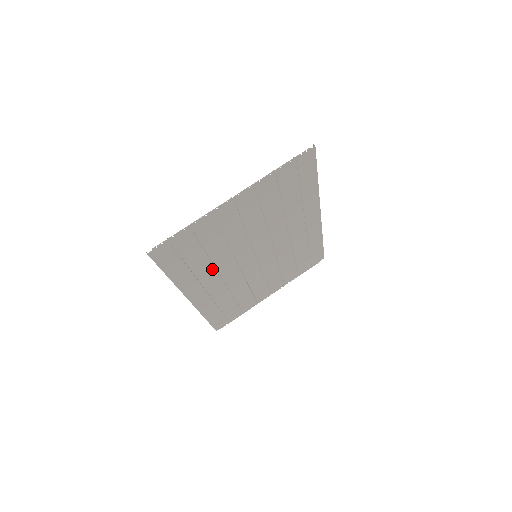
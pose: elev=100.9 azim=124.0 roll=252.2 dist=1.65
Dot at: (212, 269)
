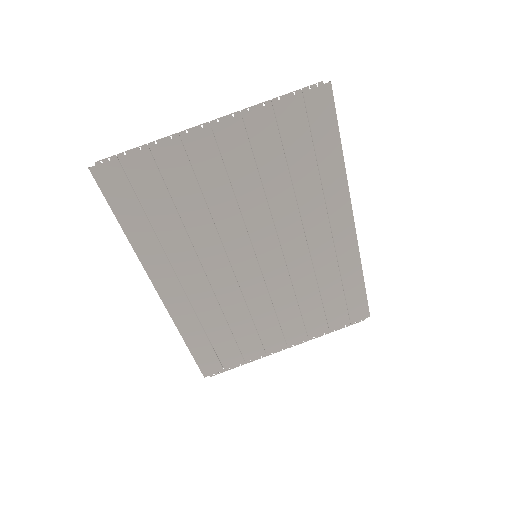
Dot at: (188, 247)
